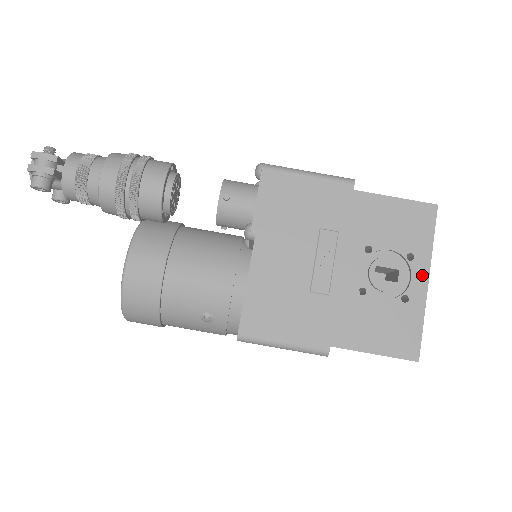
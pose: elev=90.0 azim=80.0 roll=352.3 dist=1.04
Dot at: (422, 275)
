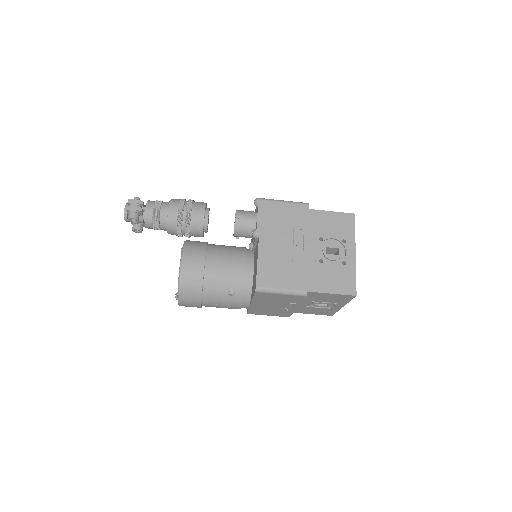
Dot at: (352, 250)
